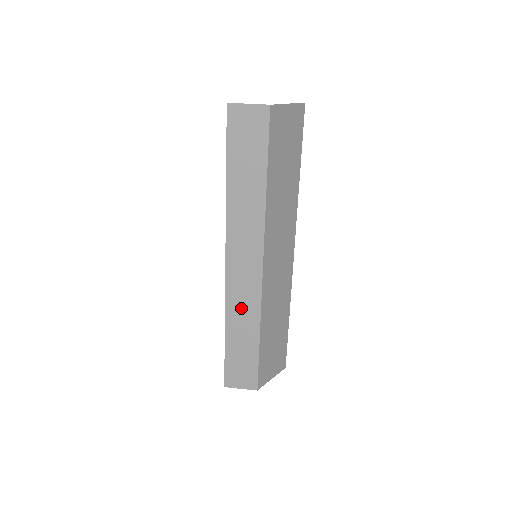
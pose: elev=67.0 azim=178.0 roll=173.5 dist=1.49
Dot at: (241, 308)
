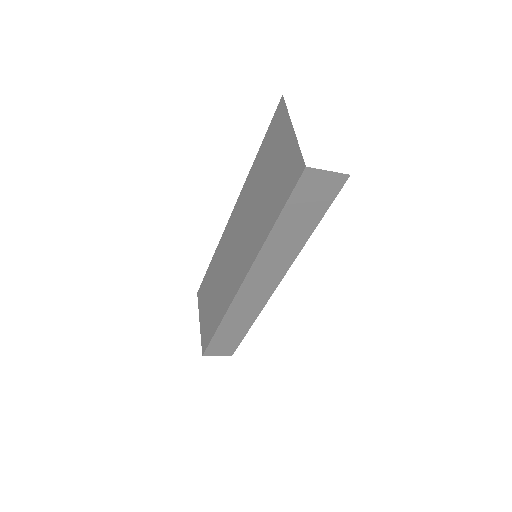
Dot at: (242, 312)
